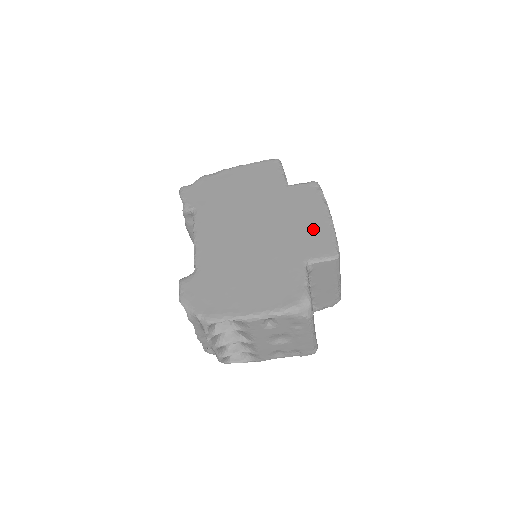
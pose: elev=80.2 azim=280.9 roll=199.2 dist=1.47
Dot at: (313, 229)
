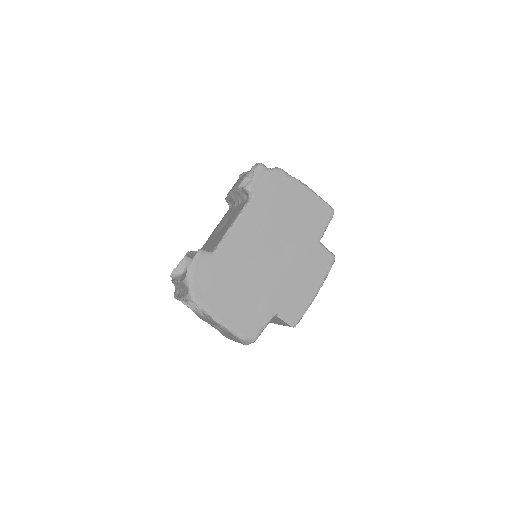
Dot at: (301, 294)
